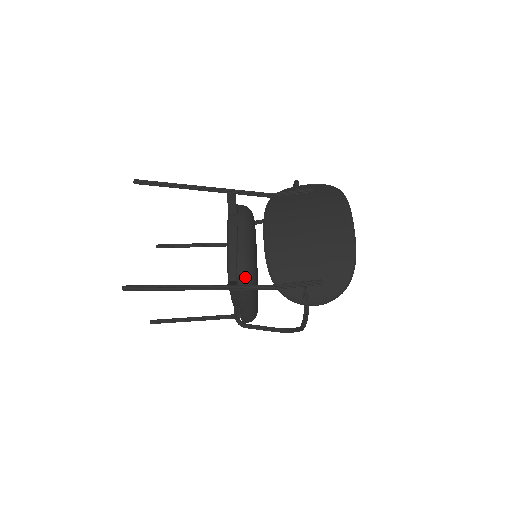
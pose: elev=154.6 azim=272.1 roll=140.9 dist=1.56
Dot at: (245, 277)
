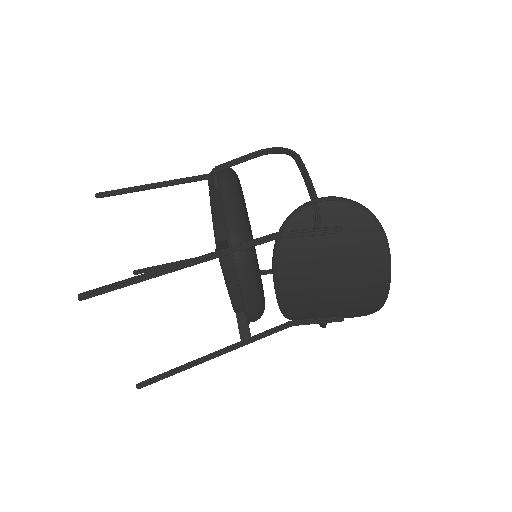
Dot at: occluded
